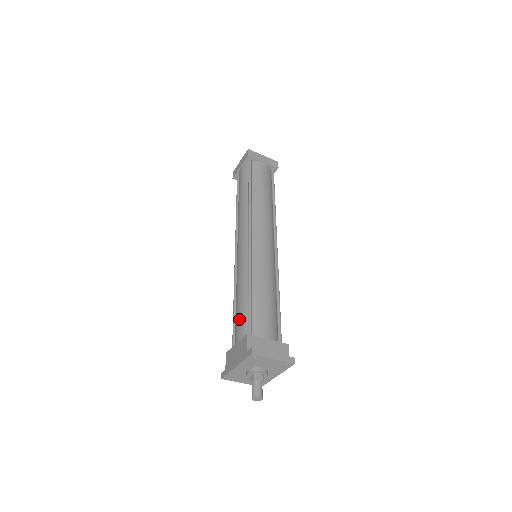
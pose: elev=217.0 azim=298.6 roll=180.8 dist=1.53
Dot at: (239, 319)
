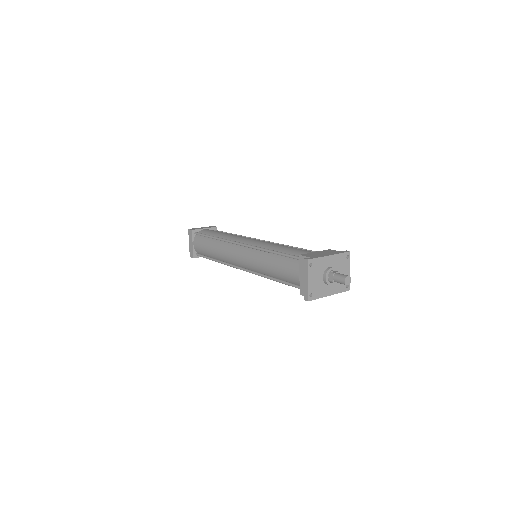
Dot at: occluded
